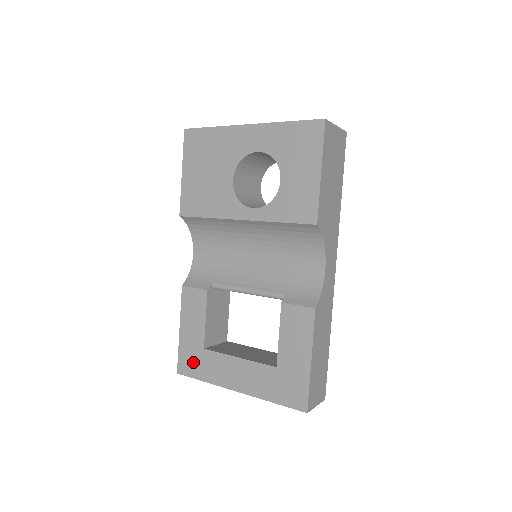
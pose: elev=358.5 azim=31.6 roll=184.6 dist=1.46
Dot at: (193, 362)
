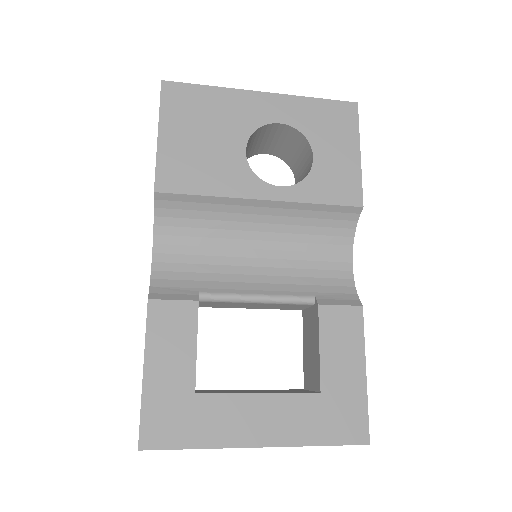
Dot at: (174, 421)
